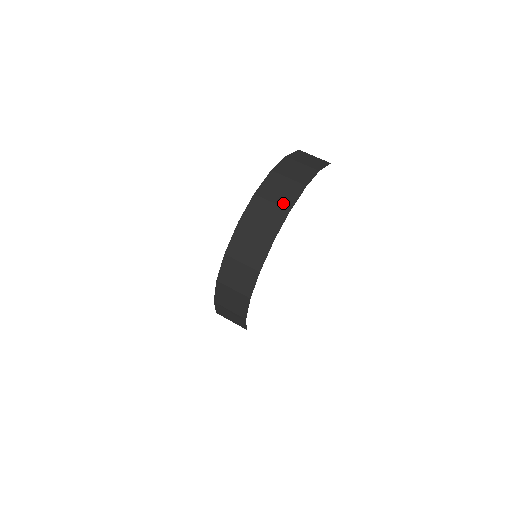
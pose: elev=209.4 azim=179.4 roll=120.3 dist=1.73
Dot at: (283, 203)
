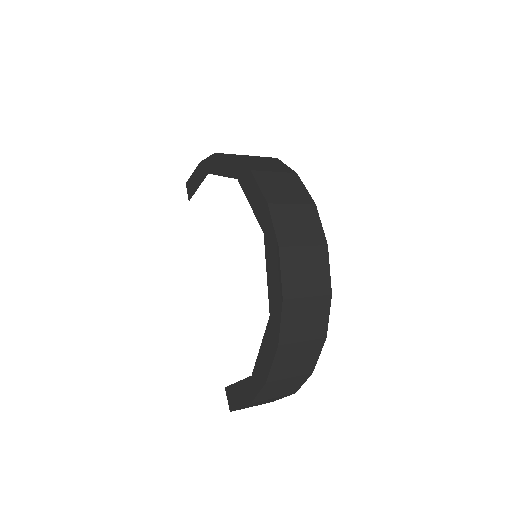
Dot at: occluded
